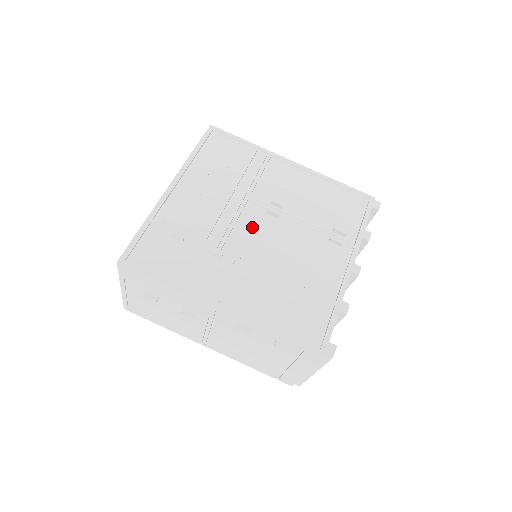
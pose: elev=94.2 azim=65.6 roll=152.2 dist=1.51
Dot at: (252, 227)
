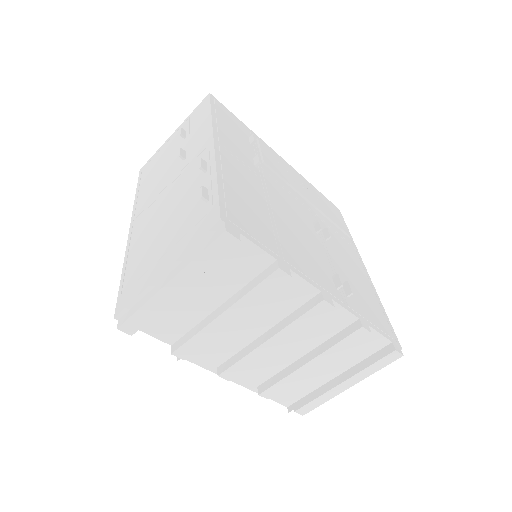
Dot at: (295, 205)
